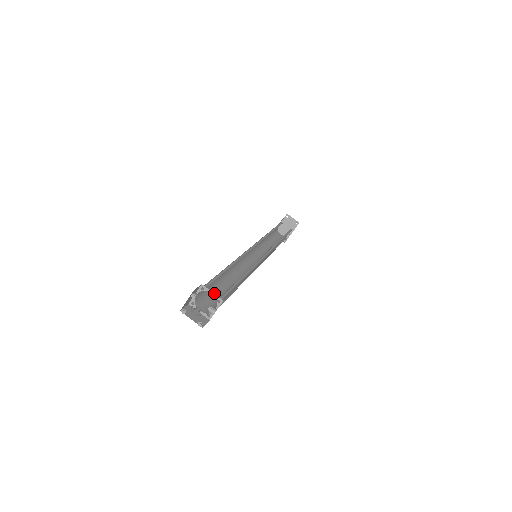
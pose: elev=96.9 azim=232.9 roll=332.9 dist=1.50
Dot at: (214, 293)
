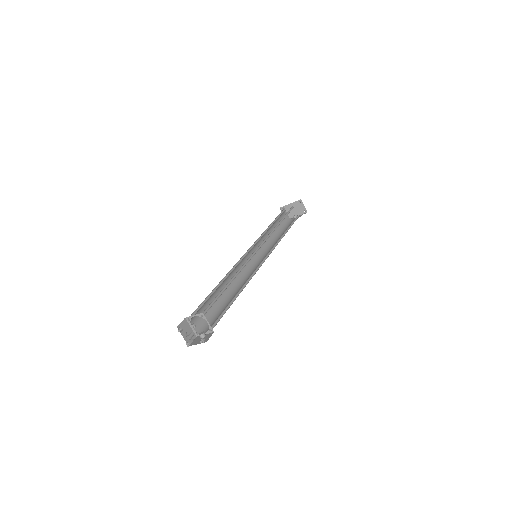
Dot at: (208, 303)
